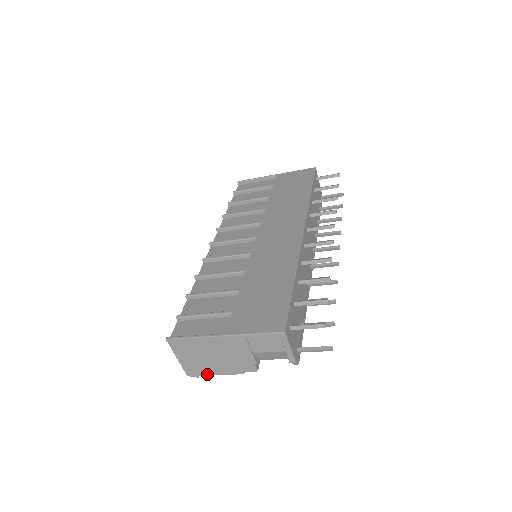
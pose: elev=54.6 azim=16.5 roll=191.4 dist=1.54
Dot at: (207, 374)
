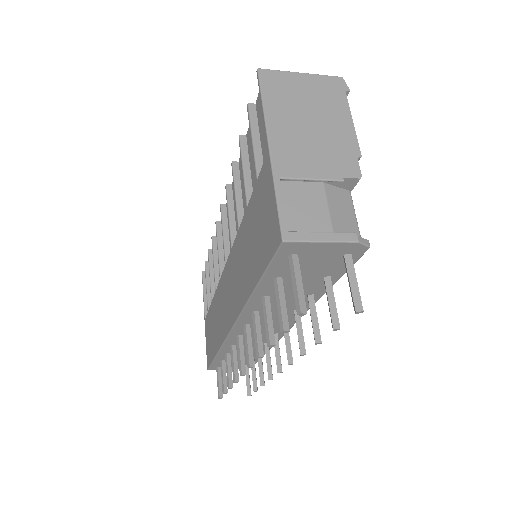
Dot at: occluded
